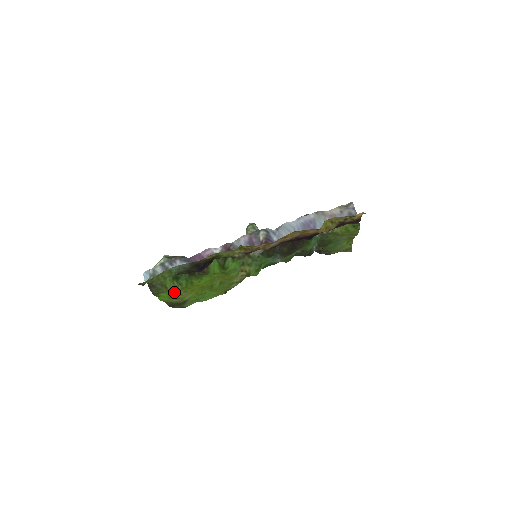
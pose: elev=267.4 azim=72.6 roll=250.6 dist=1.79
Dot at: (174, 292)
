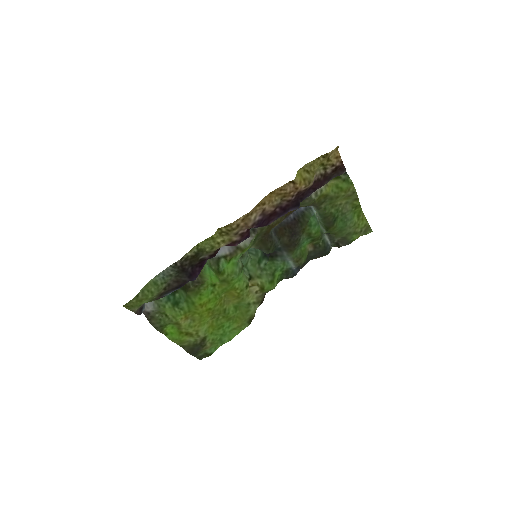
Dot at: (177, 319)
